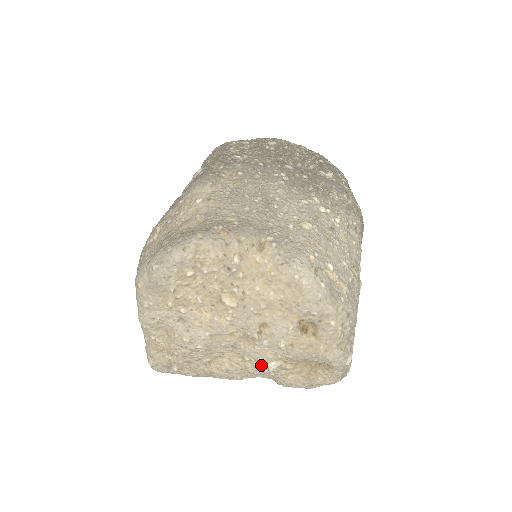
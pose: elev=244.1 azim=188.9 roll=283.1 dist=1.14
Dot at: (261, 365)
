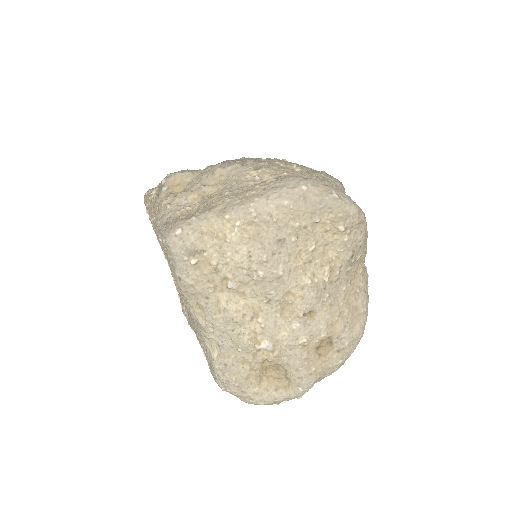
Dot at: (256, 335)
